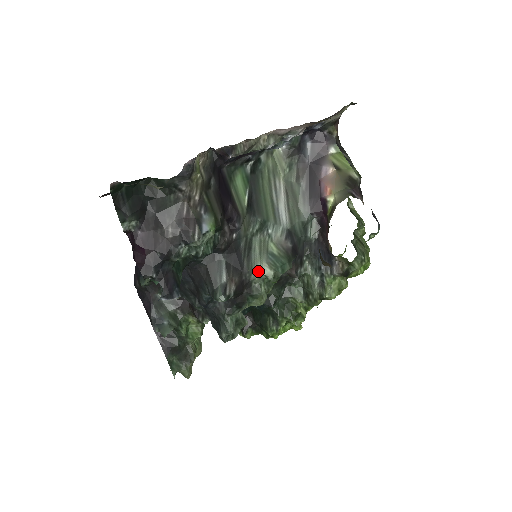
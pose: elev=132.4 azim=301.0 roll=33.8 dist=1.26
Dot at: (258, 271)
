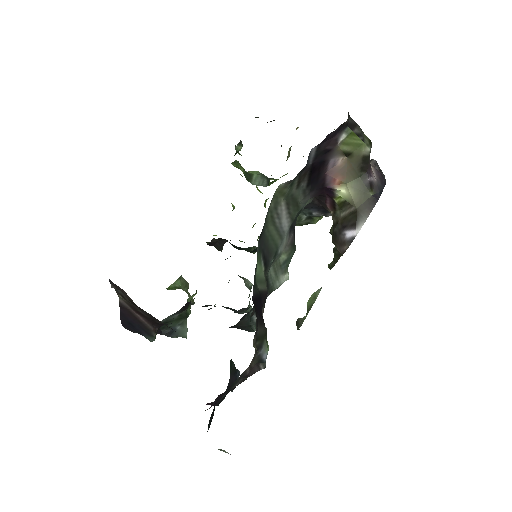
Dot at: (277, 286)
